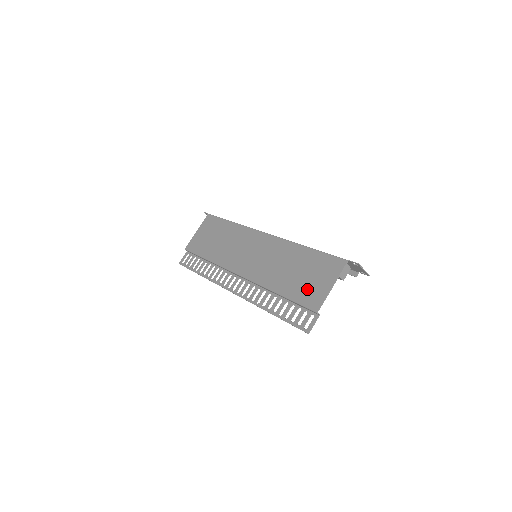
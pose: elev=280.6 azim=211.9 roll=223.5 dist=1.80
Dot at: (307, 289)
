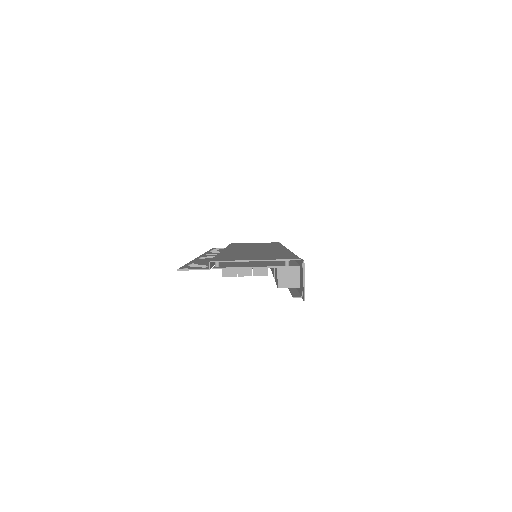
Dot at: (237, 257)
